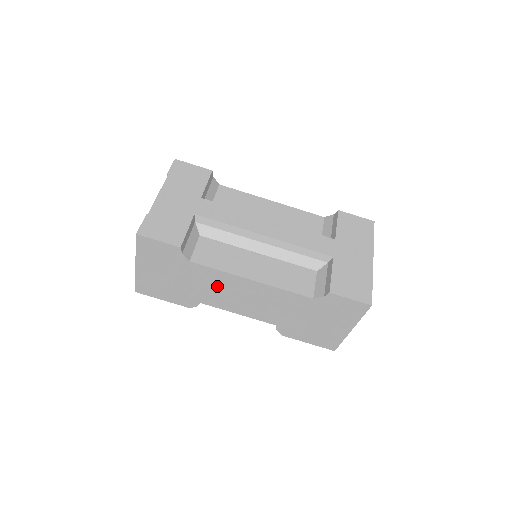
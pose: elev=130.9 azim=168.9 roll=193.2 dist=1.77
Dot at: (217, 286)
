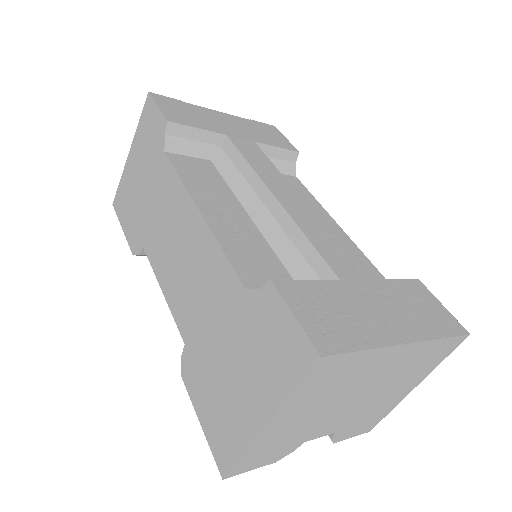
Dot at: (167, 214)
